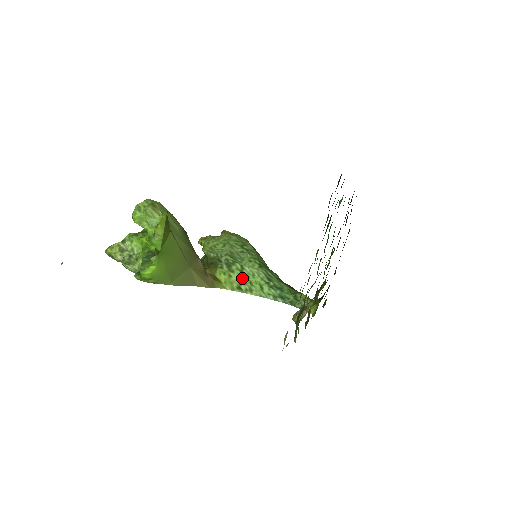
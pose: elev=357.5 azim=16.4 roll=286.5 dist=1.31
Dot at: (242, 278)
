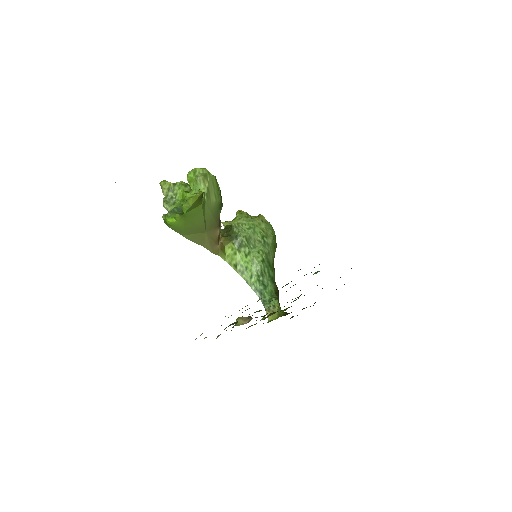
Dot at: (243, 261)
